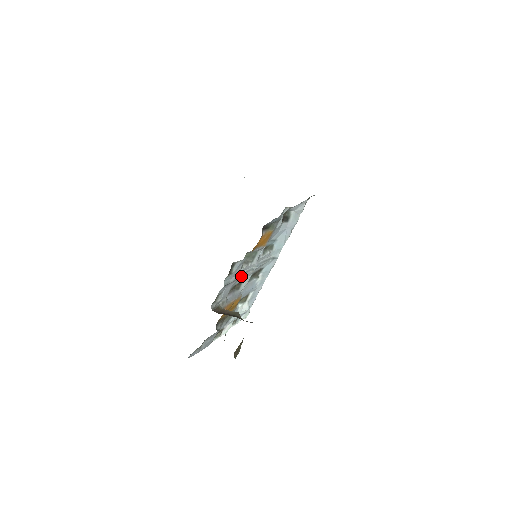
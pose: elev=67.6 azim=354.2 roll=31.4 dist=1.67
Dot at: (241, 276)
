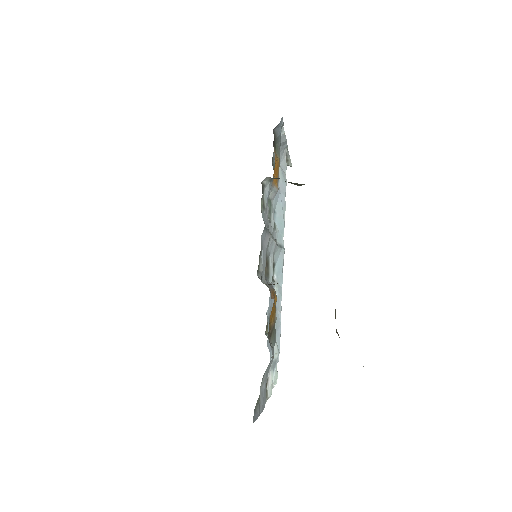
Dot at: (270, 233)
